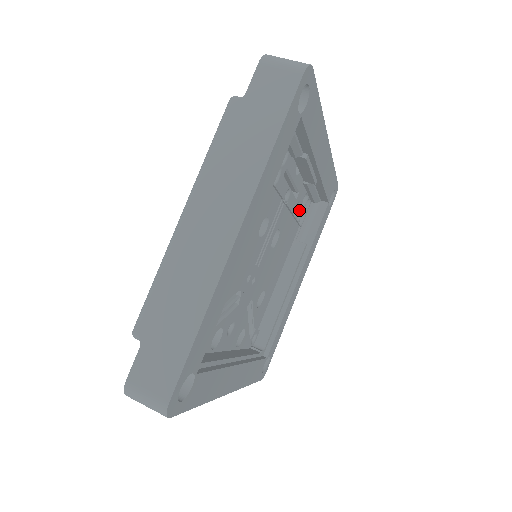
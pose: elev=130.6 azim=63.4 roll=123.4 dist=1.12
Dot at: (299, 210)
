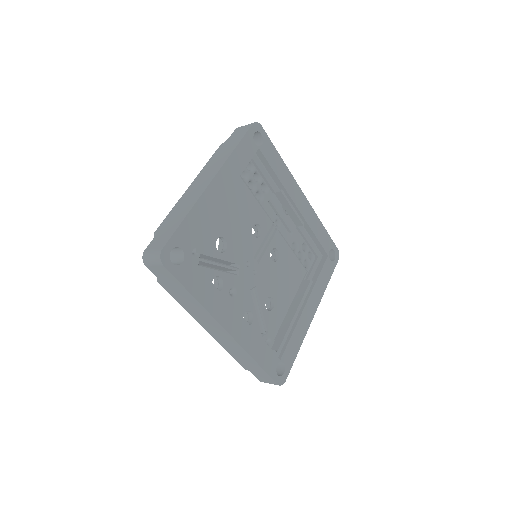
Dot at: (302, 255)
